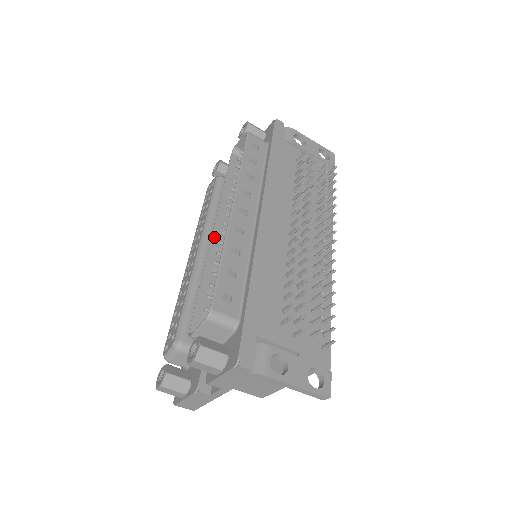
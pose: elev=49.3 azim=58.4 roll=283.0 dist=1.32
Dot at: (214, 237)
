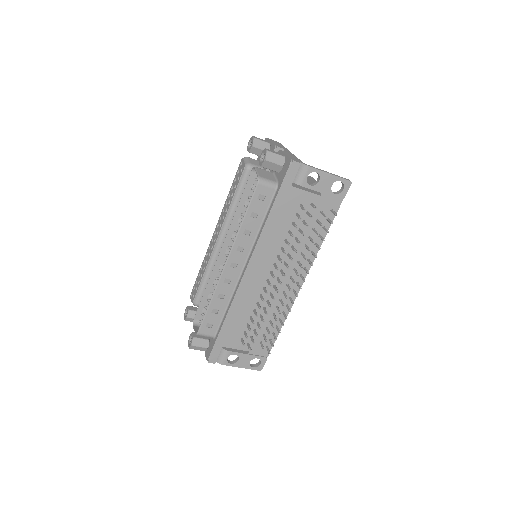
Dot at: (220, 257)
